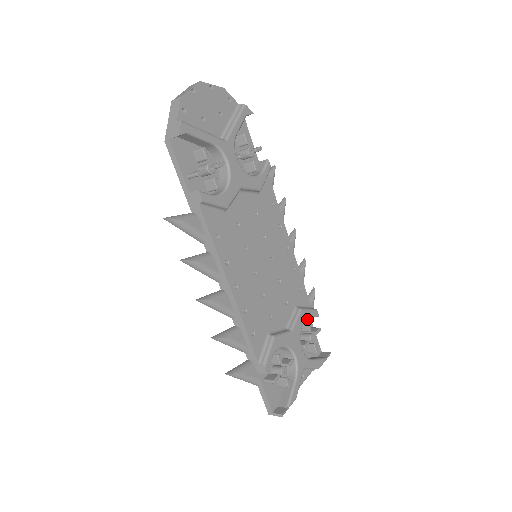
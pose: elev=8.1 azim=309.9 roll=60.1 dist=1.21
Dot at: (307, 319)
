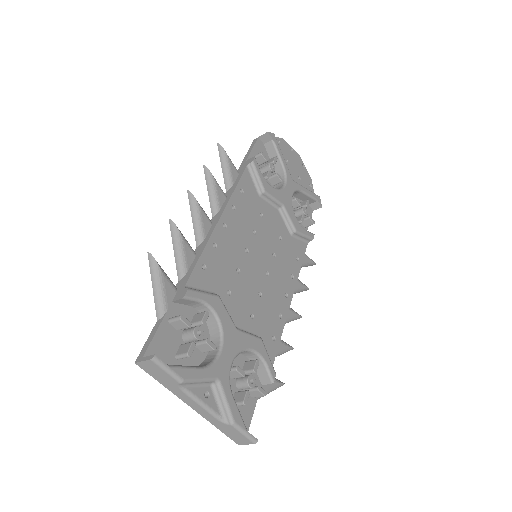
Dot at: (257, 380)
